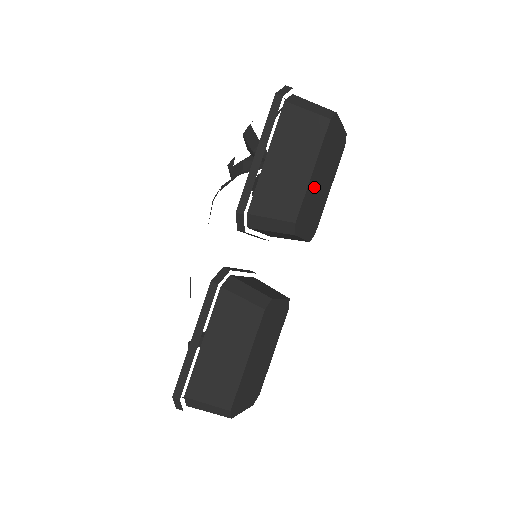
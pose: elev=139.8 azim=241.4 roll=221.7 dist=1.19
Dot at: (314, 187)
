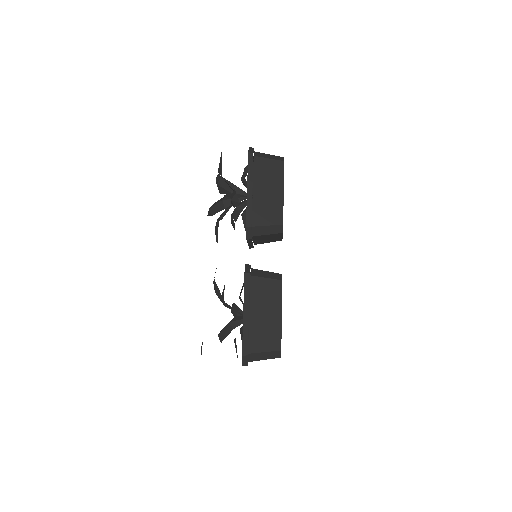
Dot at: occluded
